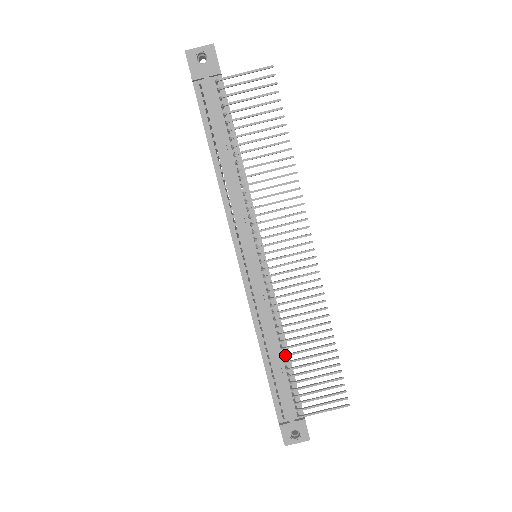
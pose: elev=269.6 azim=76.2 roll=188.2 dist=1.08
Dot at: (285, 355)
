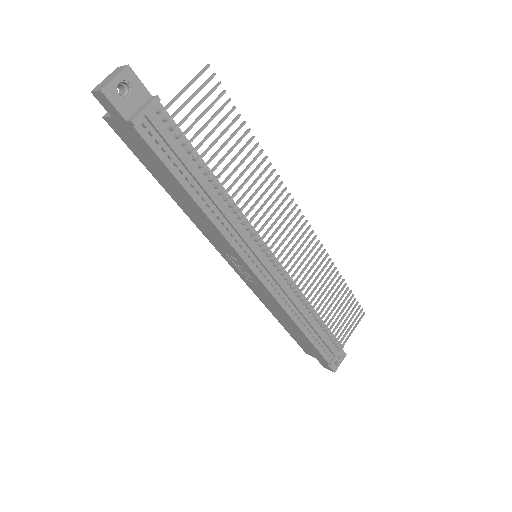
Dot at: (318, 316)
